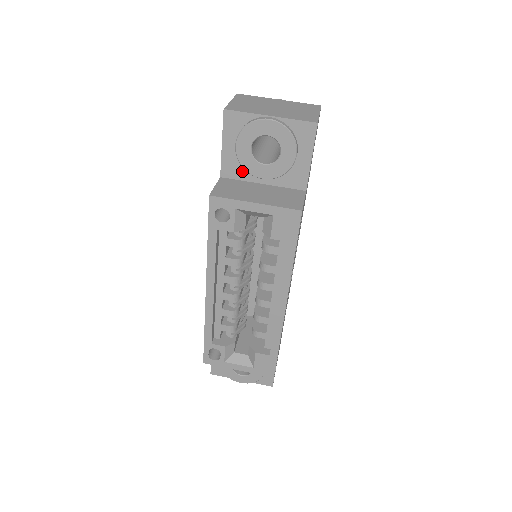
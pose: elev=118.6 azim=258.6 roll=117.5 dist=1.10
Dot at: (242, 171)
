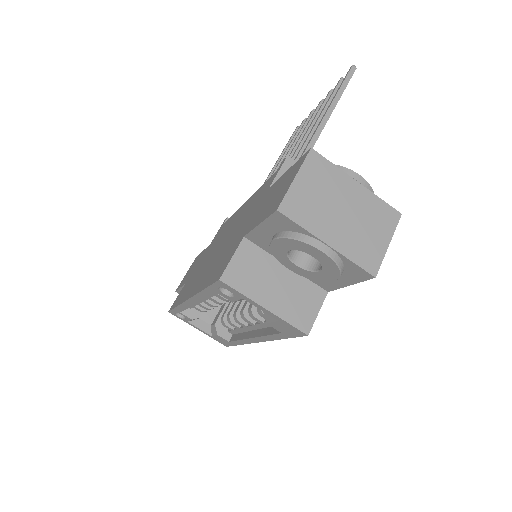
Dot at: occluded
